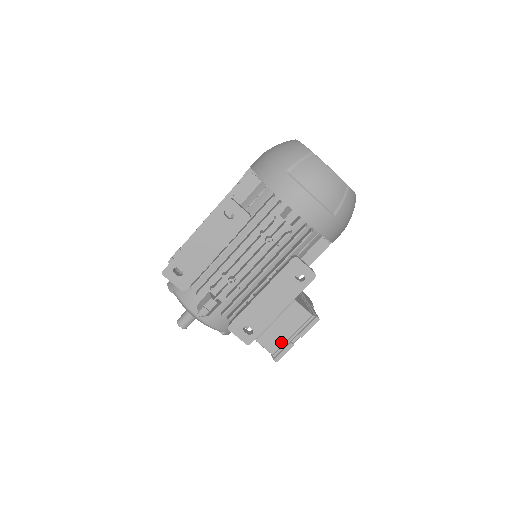
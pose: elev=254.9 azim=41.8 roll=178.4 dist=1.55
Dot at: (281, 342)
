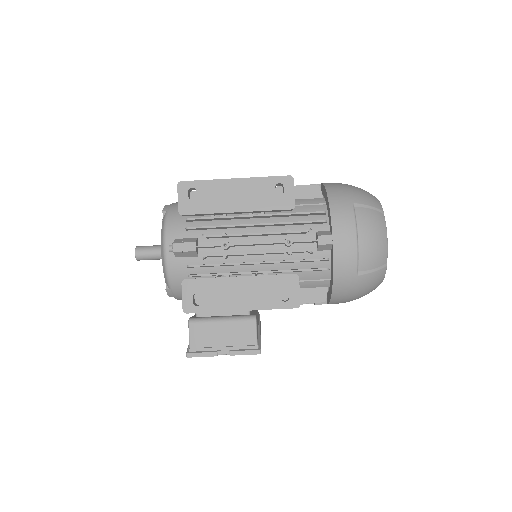
Dot at: (208, 343)
